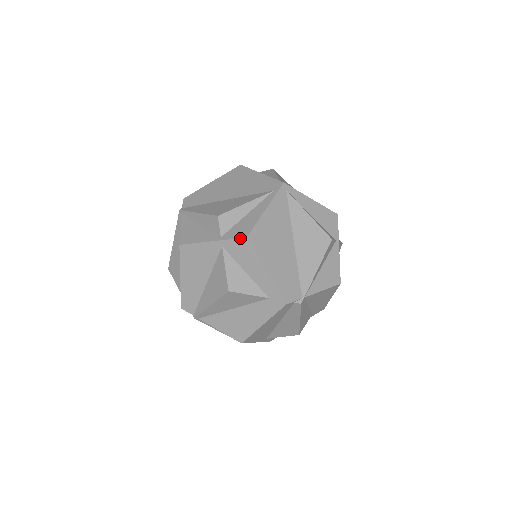
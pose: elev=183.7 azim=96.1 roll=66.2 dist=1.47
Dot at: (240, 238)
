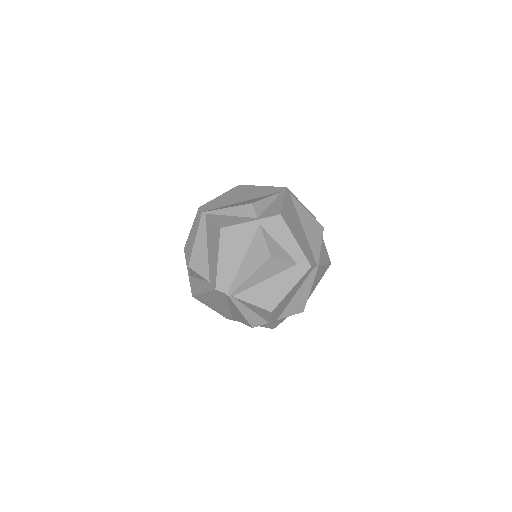
Dot at: (275, 215)
